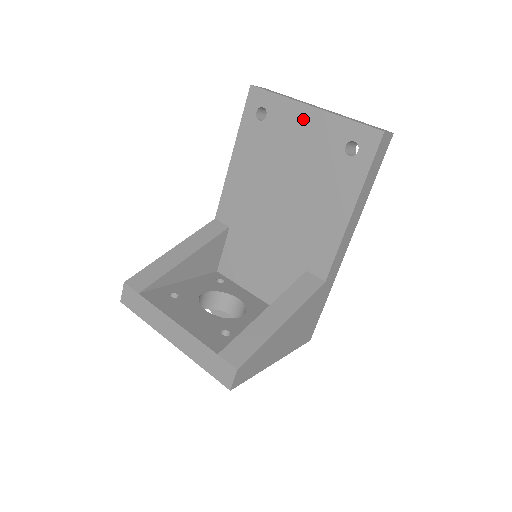
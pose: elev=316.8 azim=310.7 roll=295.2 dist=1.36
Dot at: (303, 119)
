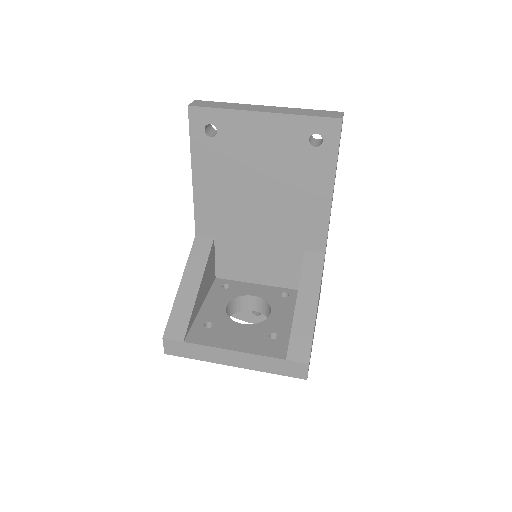
Dot at: (258, 126)
